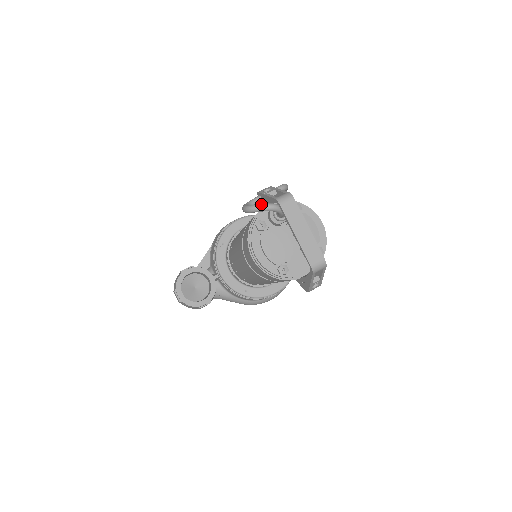
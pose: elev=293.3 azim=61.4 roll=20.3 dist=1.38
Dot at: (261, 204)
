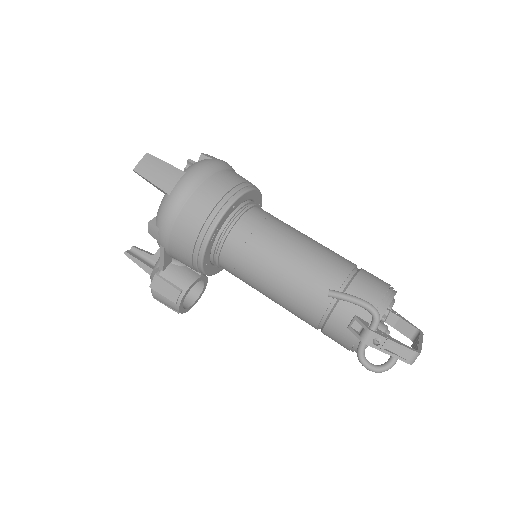
Dot at: (391, 367)
